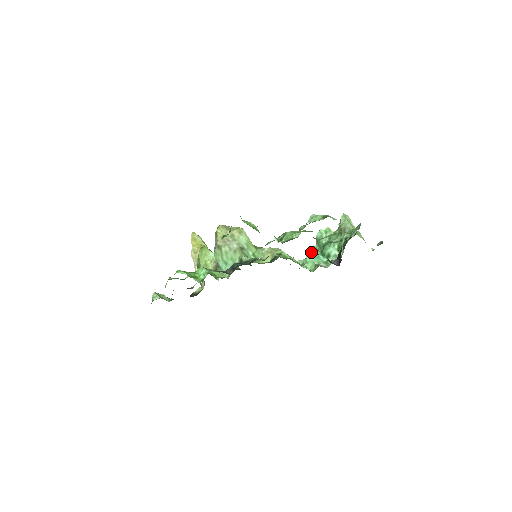
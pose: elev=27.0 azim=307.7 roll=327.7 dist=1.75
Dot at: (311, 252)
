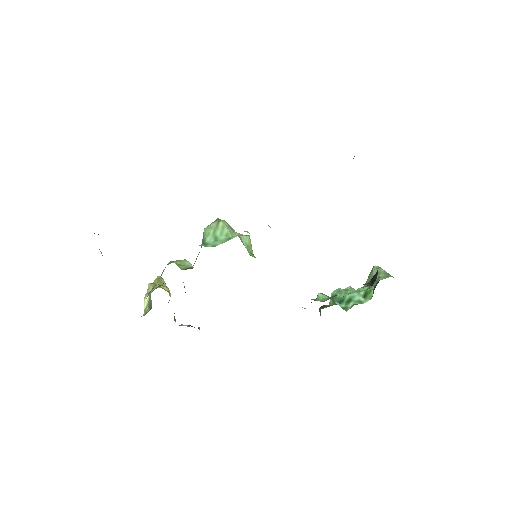
Dot at: (320, 309)
